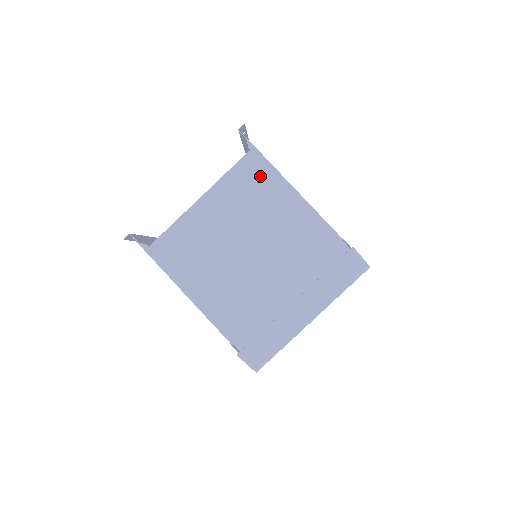
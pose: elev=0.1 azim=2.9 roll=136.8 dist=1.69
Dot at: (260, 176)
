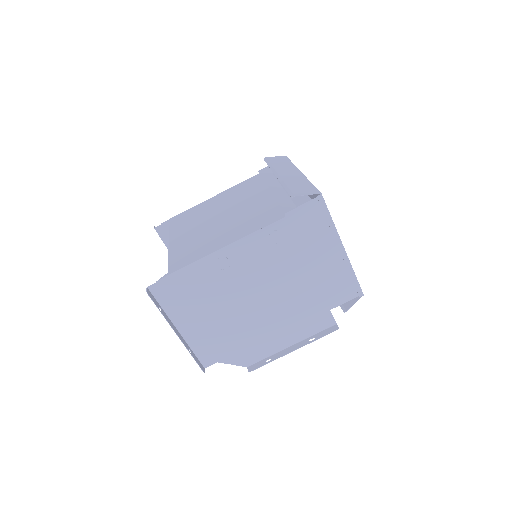
Dot at: (188, 214)
